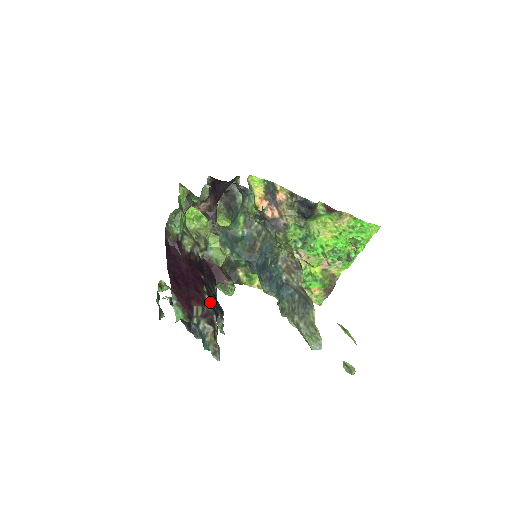
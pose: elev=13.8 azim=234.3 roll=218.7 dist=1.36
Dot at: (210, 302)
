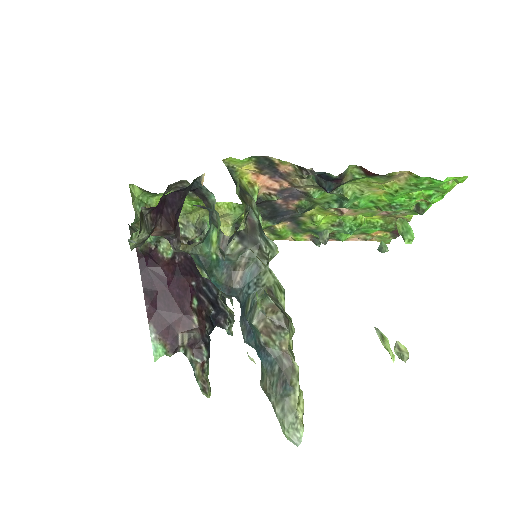
Dot at: (199, 324)
